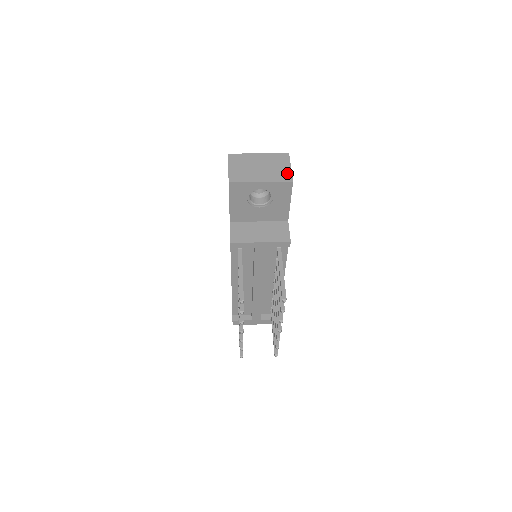
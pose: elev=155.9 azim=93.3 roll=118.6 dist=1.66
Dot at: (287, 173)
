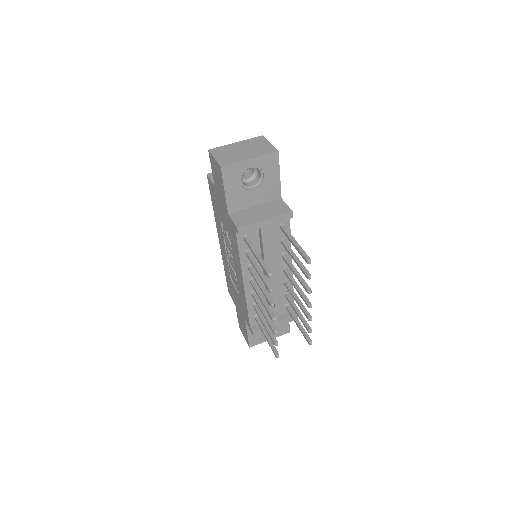
Dot at: (270, 147)
